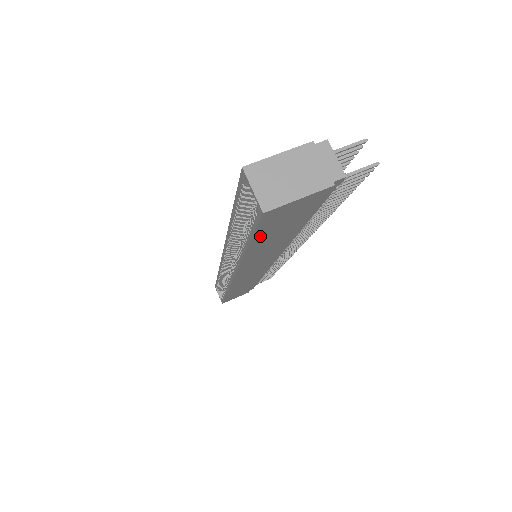
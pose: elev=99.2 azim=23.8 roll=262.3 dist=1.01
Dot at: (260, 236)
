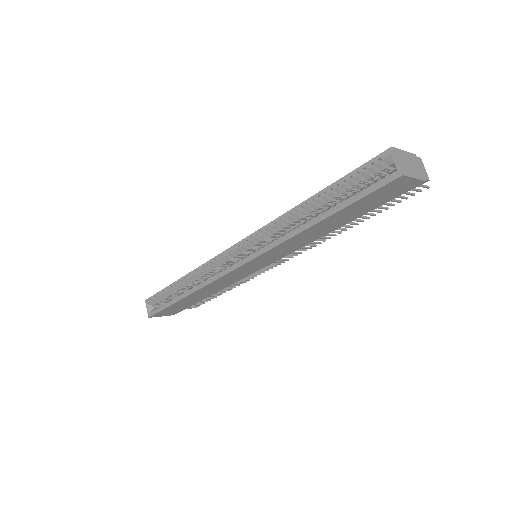
Dot at: (353, 206)
